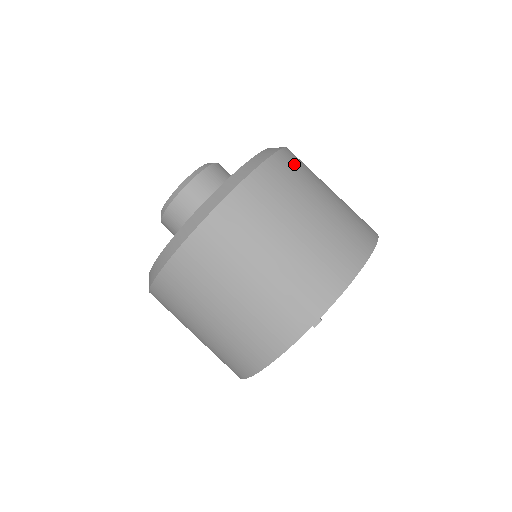
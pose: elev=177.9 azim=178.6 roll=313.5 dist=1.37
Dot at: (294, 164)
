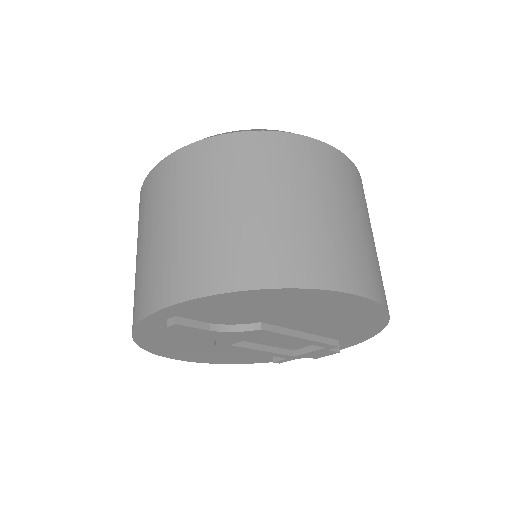
Dot at: (286, 152)
